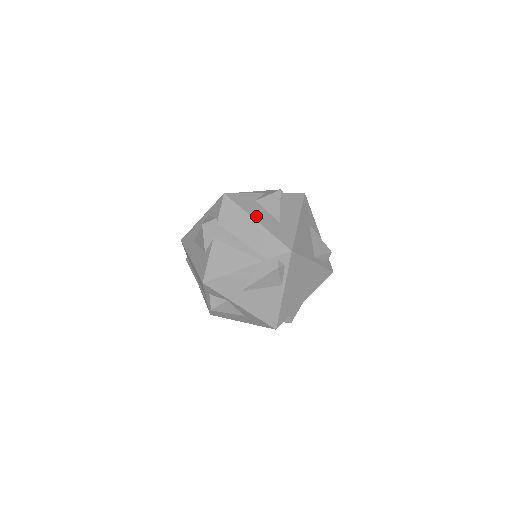
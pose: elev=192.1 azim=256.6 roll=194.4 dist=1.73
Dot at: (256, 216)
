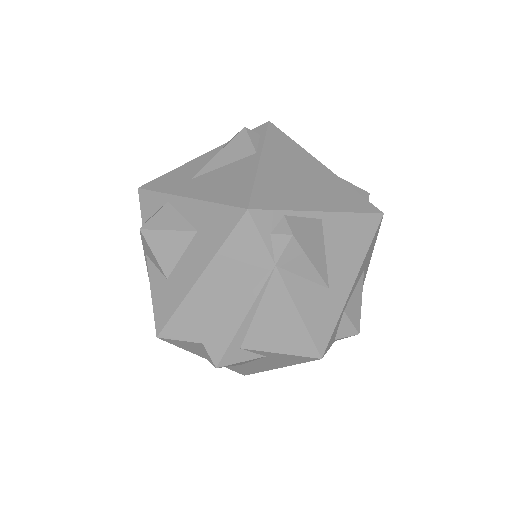
Dot at: occluded
